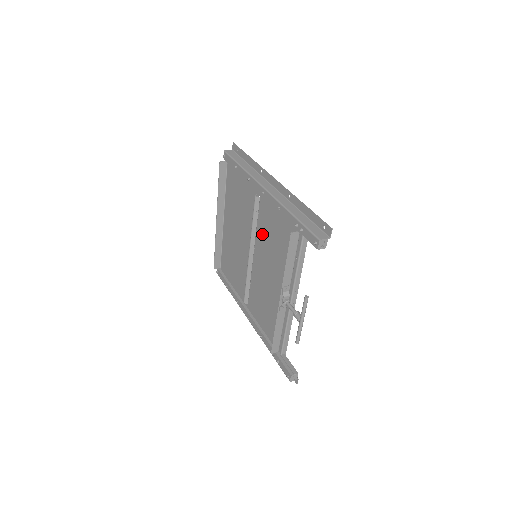
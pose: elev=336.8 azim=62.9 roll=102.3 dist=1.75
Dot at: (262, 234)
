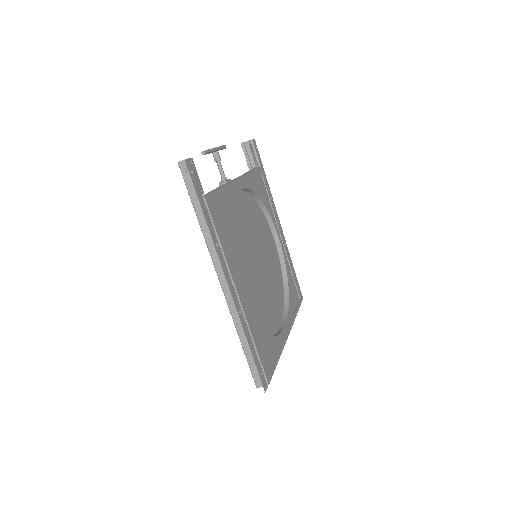
Dot at: (260, 237)
